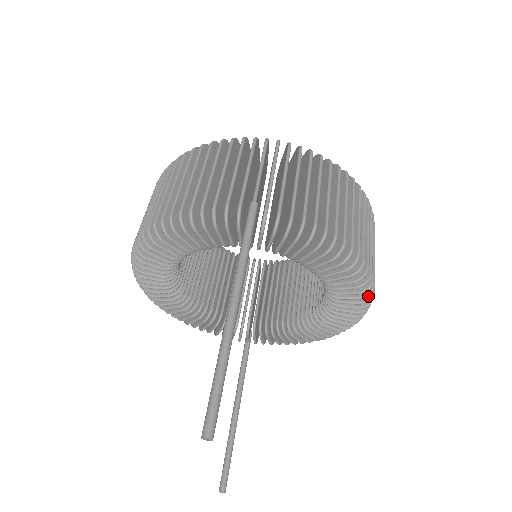
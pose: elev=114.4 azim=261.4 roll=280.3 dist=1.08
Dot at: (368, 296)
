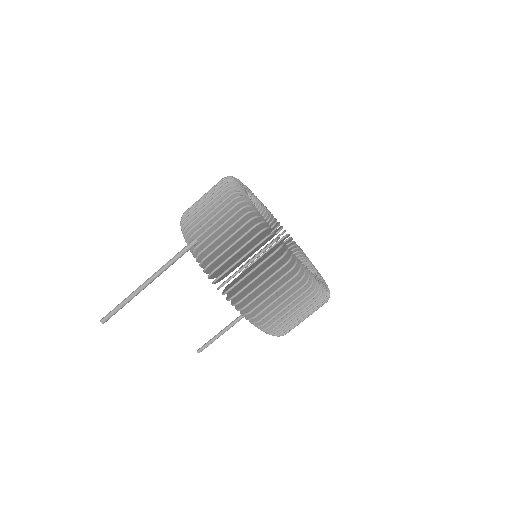
Dot at: occluded
